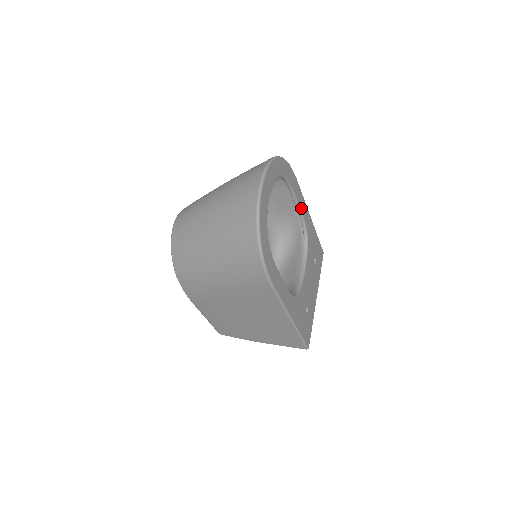
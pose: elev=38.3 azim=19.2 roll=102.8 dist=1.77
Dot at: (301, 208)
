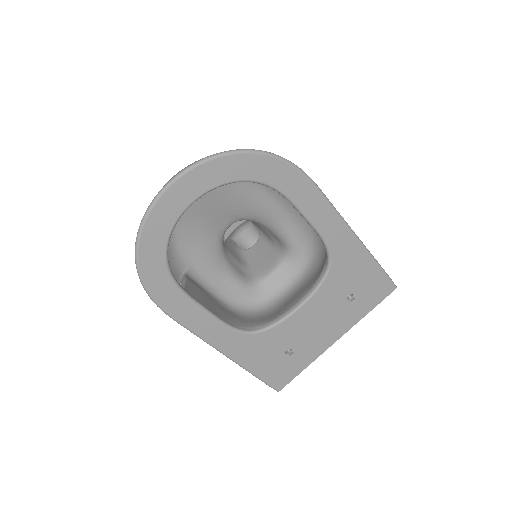
Dot at: (318, 225)
